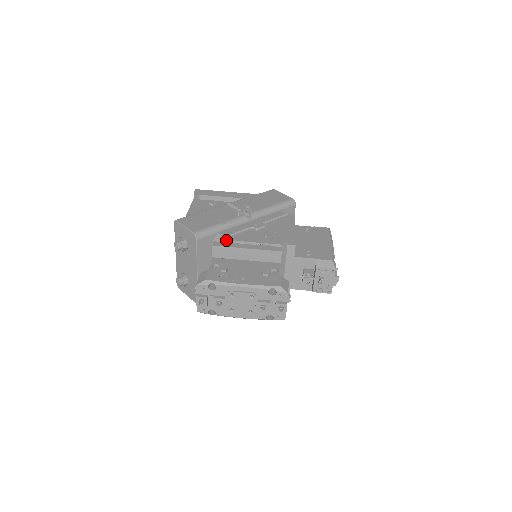
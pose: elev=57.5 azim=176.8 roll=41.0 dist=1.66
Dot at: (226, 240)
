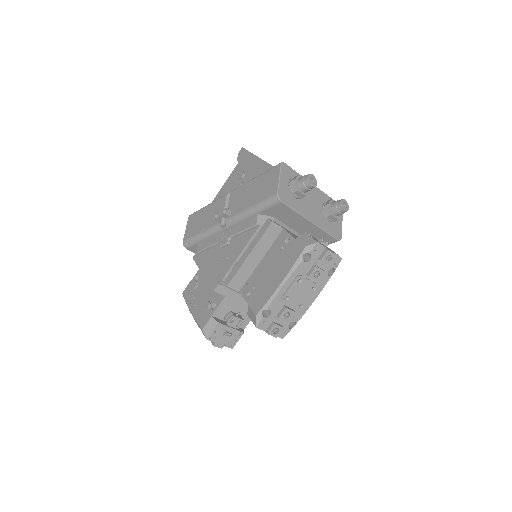
Dot at: (198, 255)
